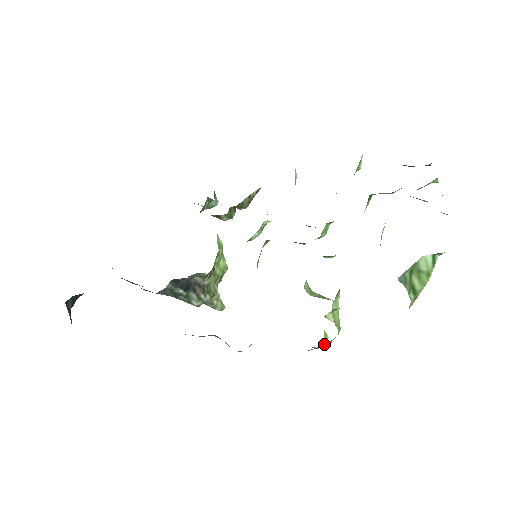
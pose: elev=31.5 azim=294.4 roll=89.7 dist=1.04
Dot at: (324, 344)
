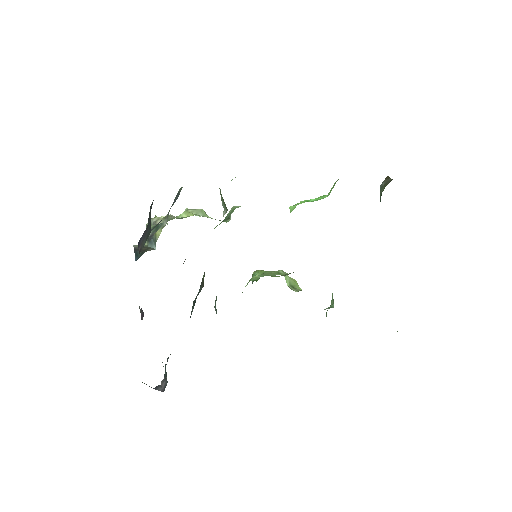
Dot at: occluded
